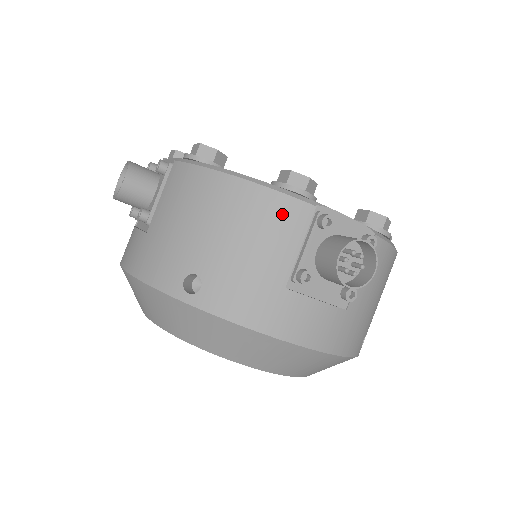
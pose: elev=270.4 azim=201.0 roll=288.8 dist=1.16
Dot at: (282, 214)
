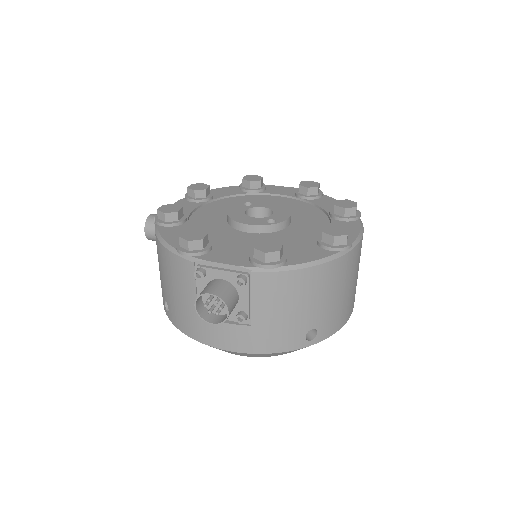
Dot at: (180, 269)
